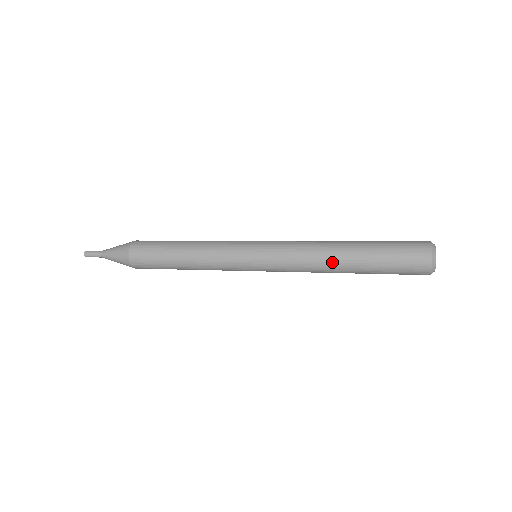
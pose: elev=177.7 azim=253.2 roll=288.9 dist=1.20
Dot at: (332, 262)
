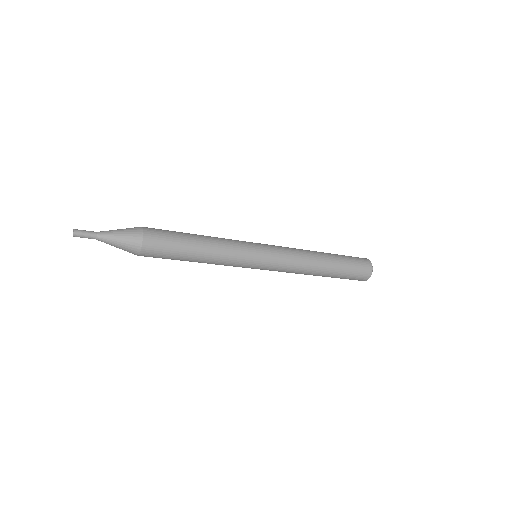
Dot at: (318, 257)
